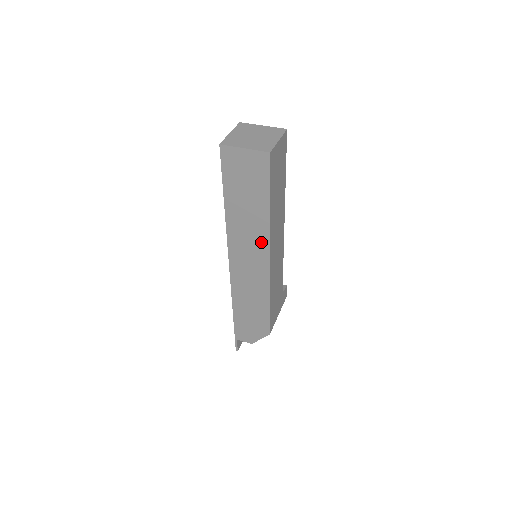
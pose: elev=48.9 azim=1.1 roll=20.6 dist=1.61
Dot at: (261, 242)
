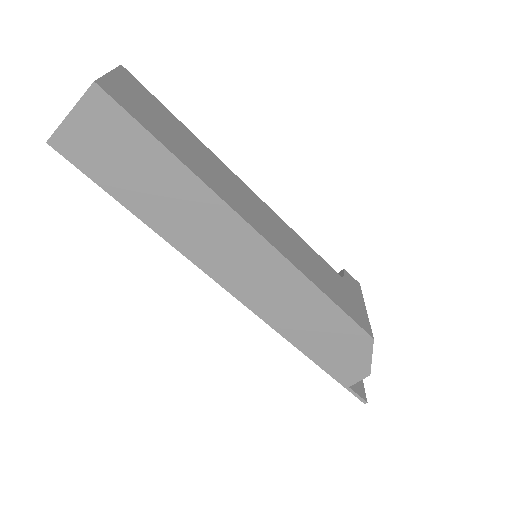
Dot at: (222, 219)
